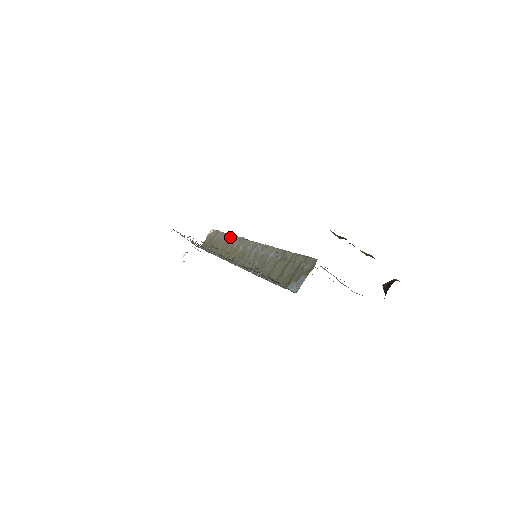
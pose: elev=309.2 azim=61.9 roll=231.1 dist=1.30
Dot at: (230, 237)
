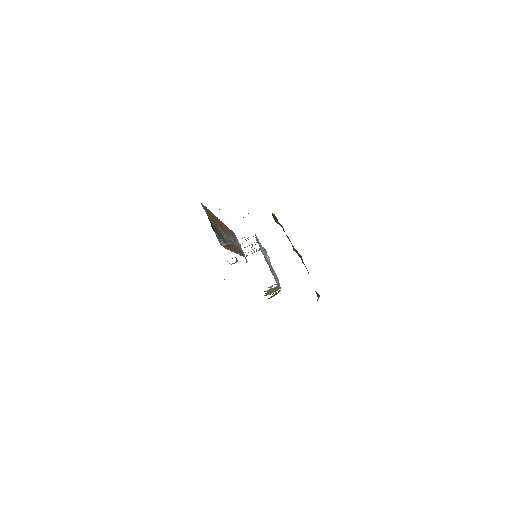
Dot at: occluded
